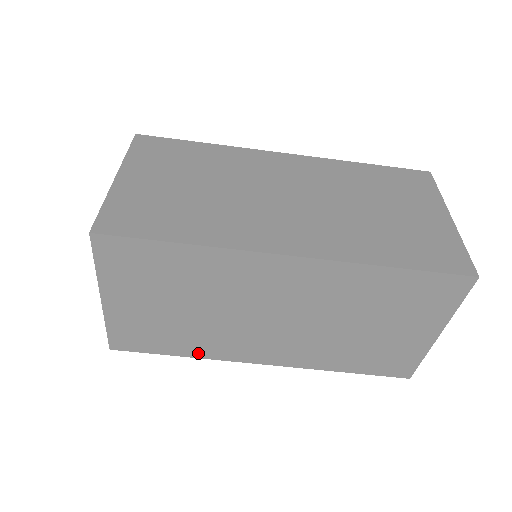
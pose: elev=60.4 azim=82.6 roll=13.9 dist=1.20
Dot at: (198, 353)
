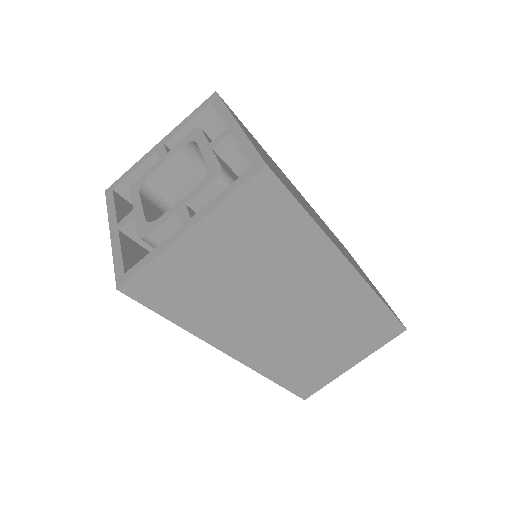
Dot at: occluded
